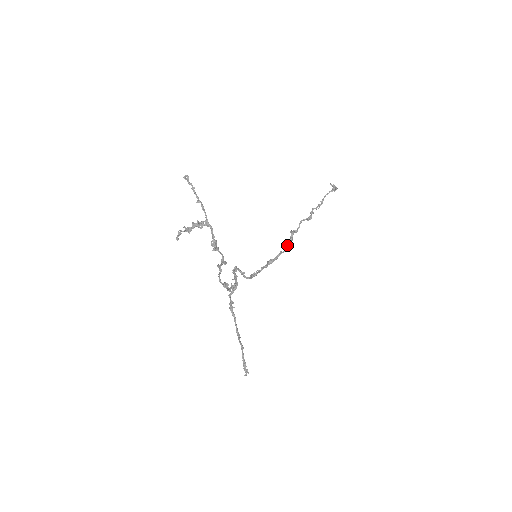
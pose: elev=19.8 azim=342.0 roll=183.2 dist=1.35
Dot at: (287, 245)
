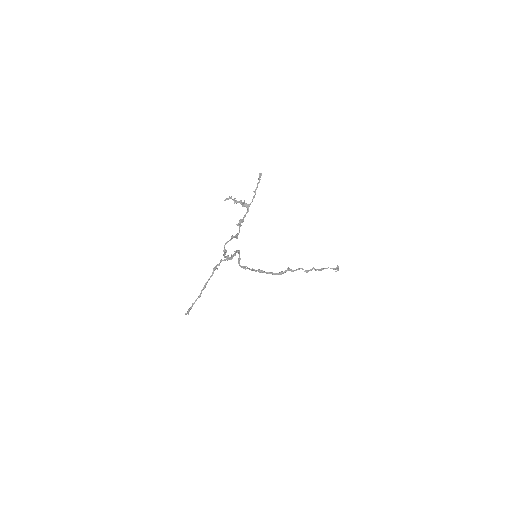
Dot at: (279, 272)
